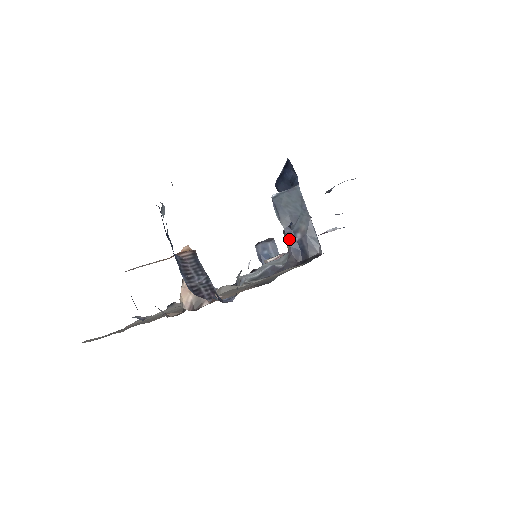
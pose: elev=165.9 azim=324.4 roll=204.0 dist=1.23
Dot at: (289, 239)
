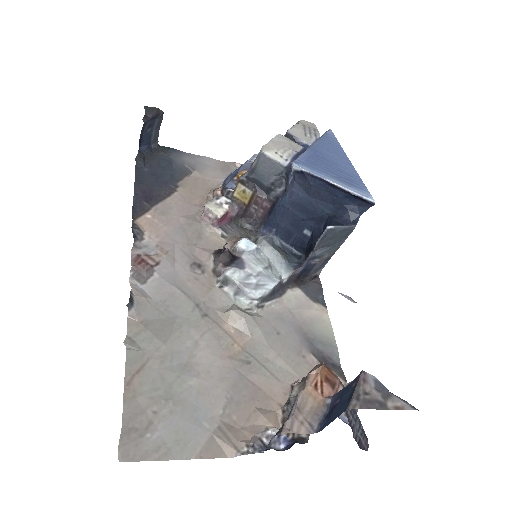
Dot at: (308, 262)
